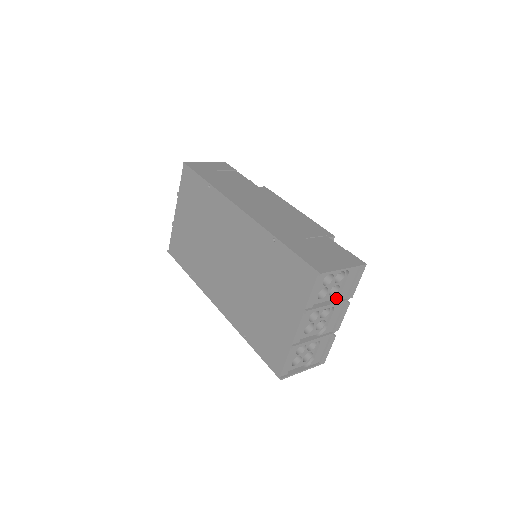
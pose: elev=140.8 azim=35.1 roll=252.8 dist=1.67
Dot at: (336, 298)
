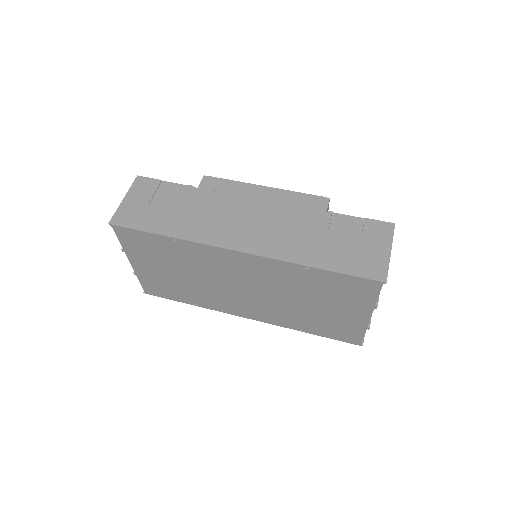
Dot at: occluded
